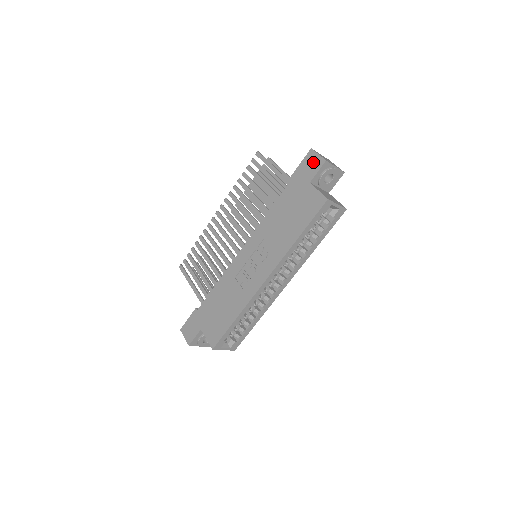
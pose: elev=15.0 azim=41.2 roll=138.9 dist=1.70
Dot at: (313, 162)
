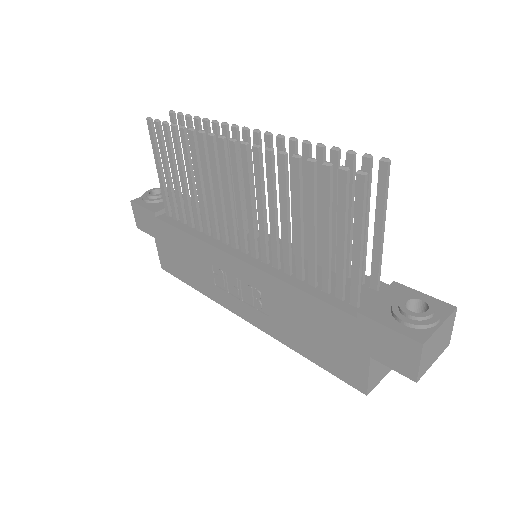
Dot at: (402, 357)
